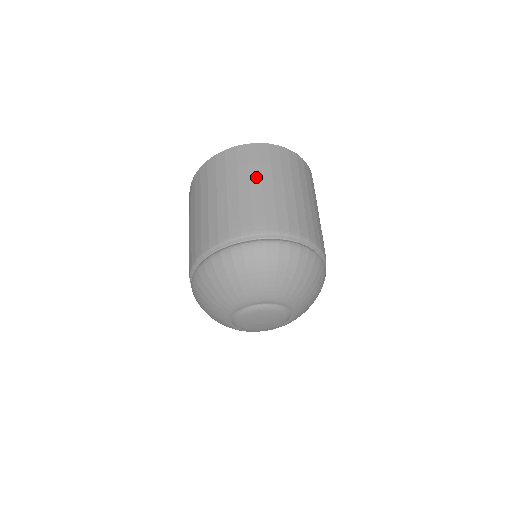
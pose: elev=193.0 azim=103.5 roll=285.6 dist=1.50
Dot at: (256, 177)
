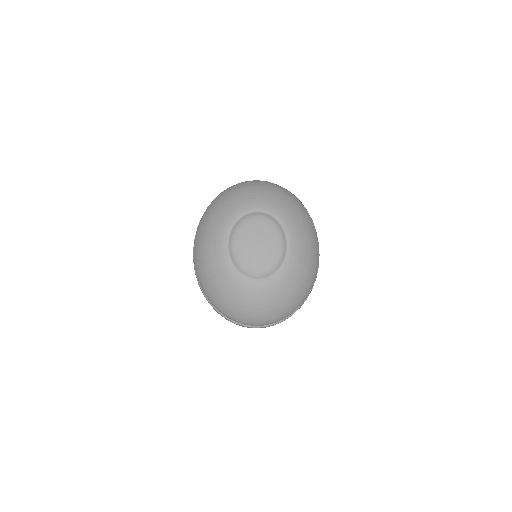
Dot at: occluded
